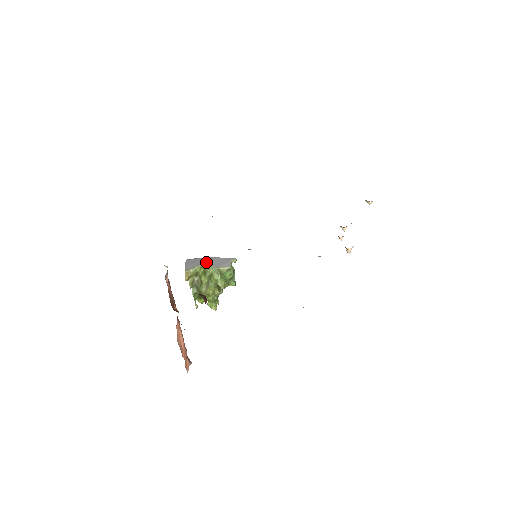
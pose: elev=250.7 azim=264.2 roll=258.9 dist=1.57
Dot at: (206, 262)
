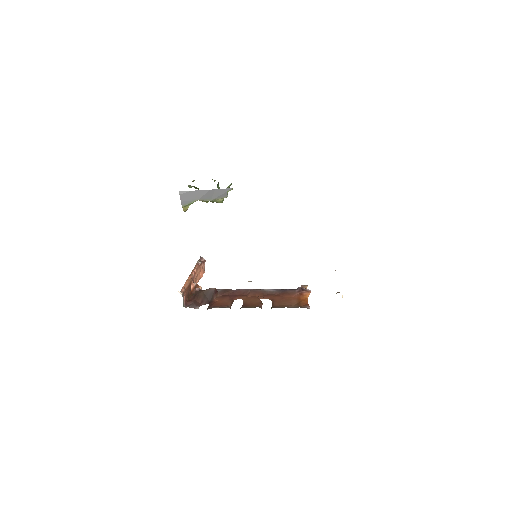
Dot at: (201, 197)
